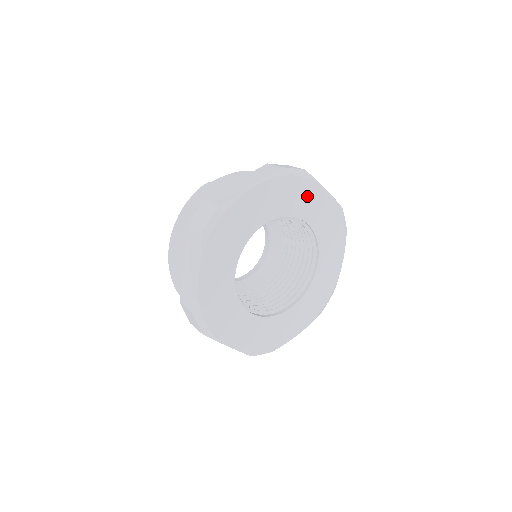
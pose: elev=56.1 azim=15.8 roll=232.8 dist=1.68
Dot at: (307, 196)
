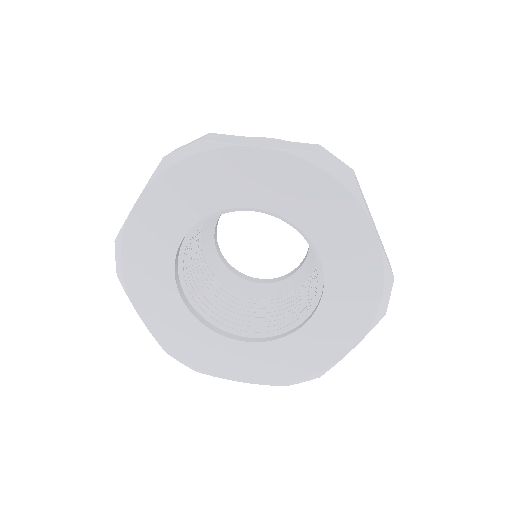
Dot at: (225, 173)
